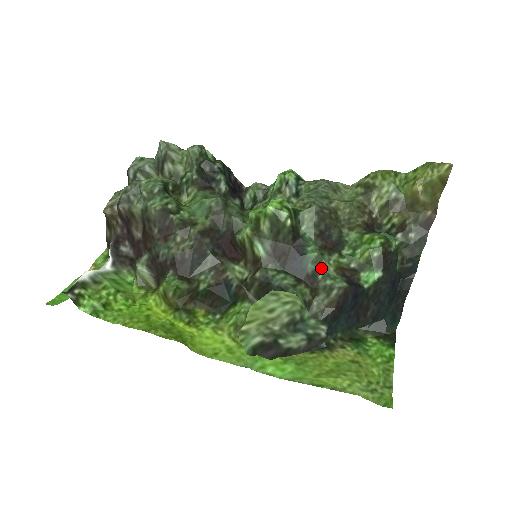
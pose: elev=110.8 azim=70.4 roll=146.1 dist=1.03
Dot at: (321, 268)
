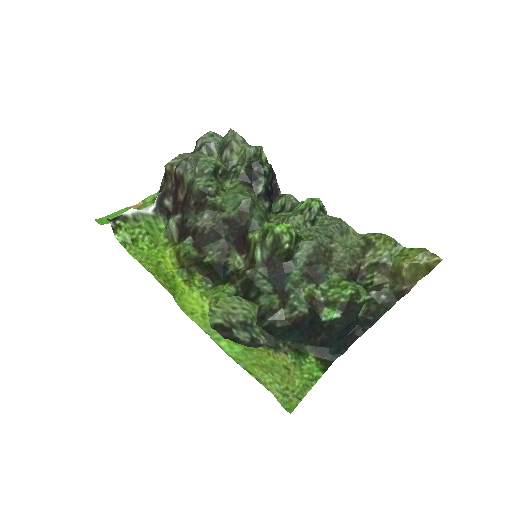
Dot at: (296, 290)
